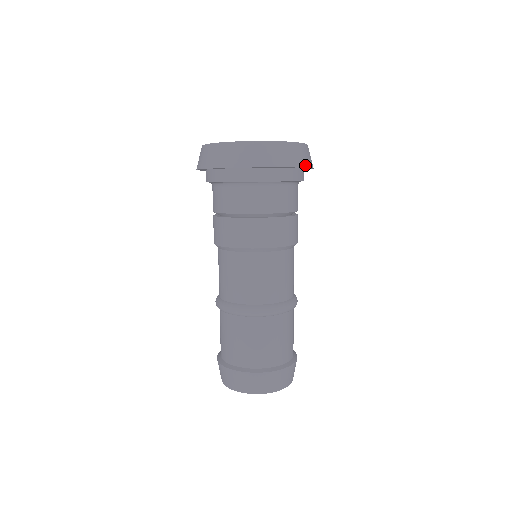
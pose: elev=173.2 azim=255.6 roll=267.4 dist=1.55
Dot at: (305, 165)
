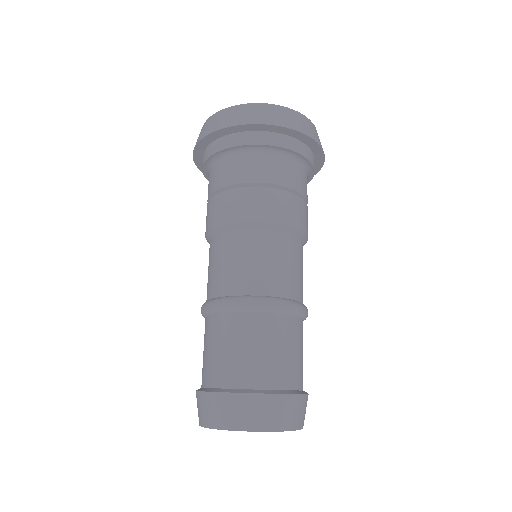
Dot at: occluded
